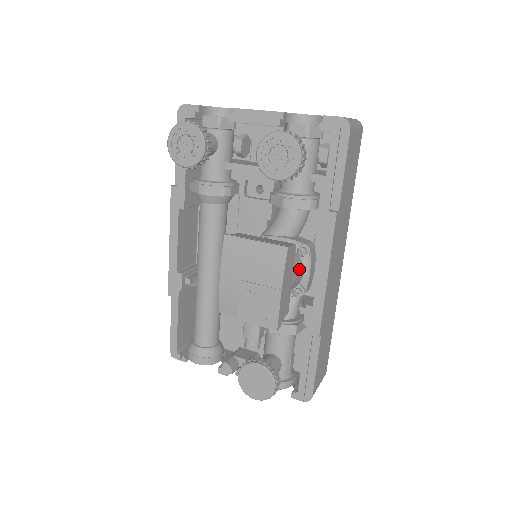
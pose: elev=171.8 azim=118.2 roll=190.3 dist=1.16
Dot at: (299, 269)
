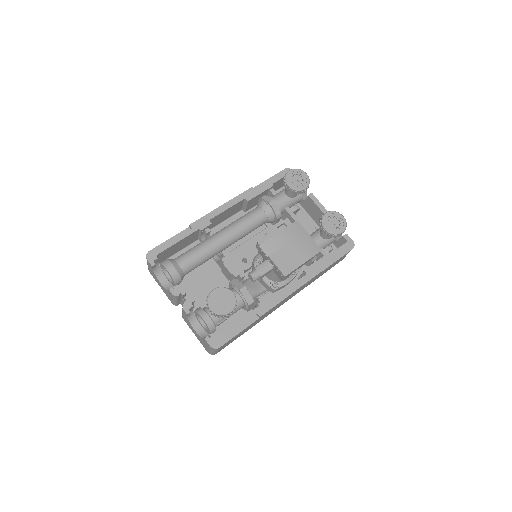
Dot at: occluded
